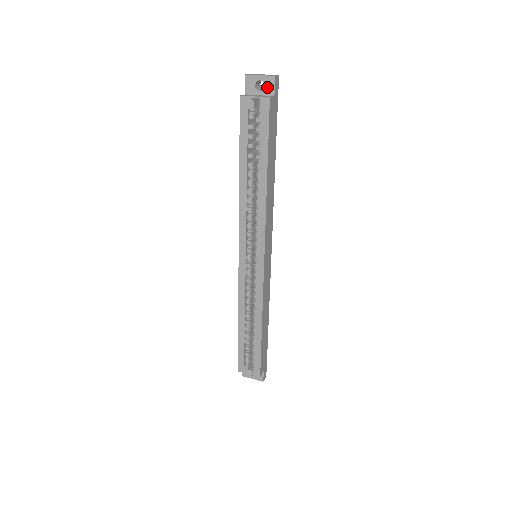
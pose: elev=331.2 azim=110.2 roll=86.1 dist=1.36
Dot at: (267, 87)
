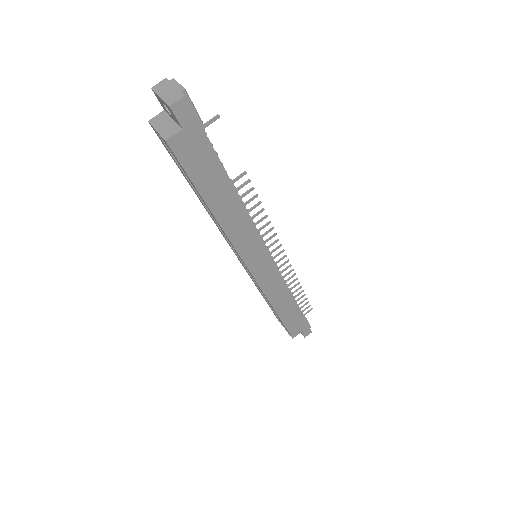
Dot at: (172, 114)
